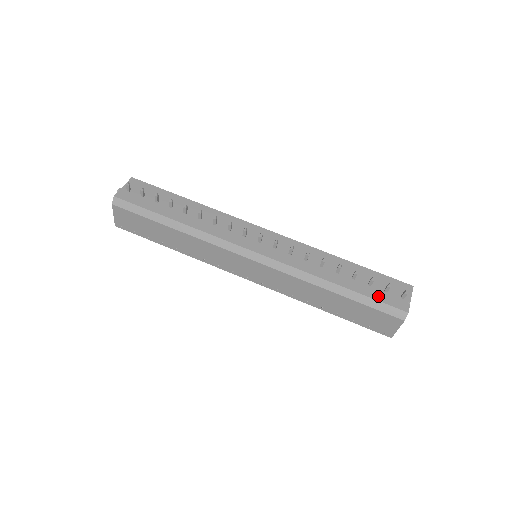
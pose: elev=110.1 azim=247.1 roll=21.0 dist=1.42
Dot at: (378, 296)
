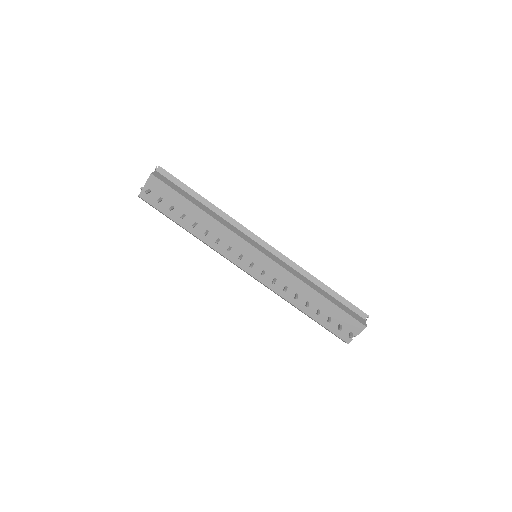
Dot at: (331, 328)
